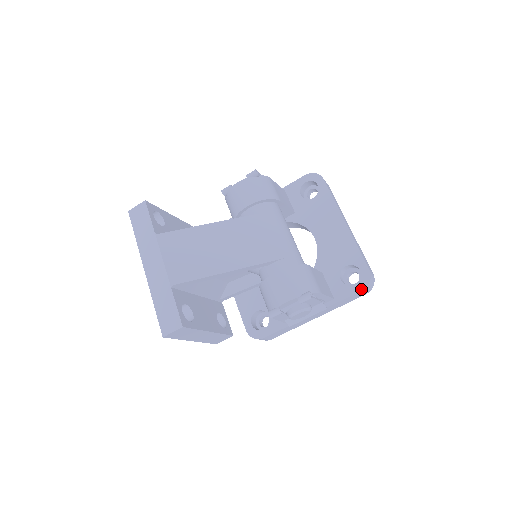
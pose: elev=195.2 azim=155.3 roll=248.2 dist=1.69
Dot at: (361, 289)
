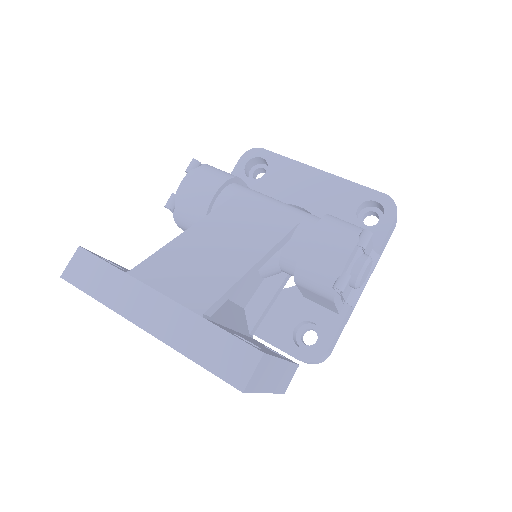
Dot at: (393, 217)
